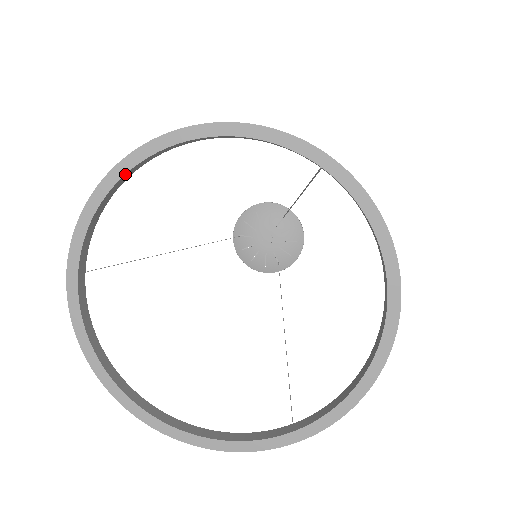
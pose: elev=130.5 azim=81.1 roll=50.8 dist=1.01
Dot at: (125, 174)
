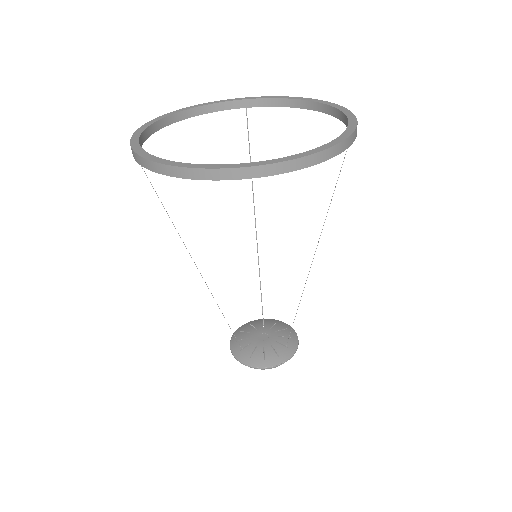
Dot at: (150, 125)
